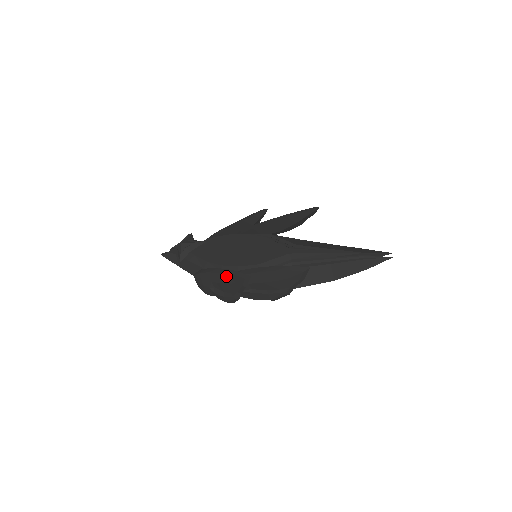
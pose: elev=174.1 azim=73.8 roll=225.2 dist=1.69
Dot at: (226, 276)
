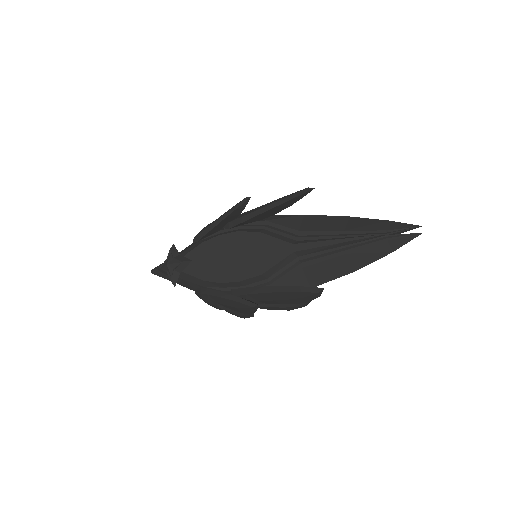
Dot at: (230, 301)
